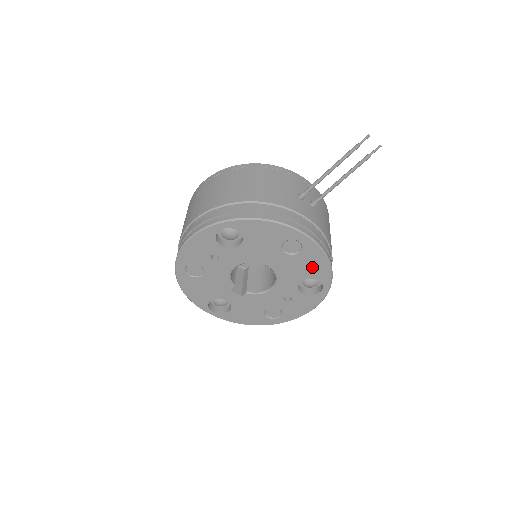
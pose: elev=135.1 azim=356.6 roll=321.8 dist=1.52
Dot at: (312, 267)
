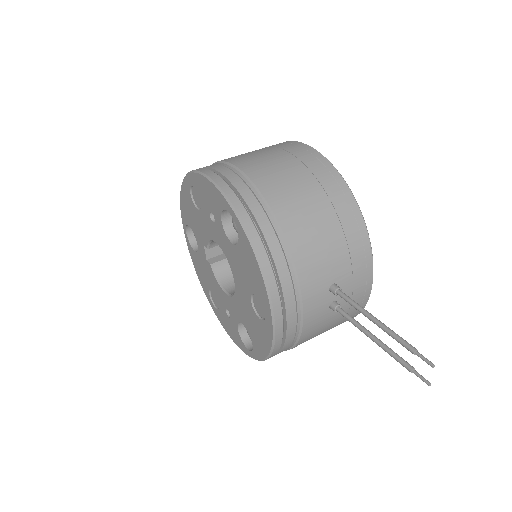
Dot at: (257, 335)
